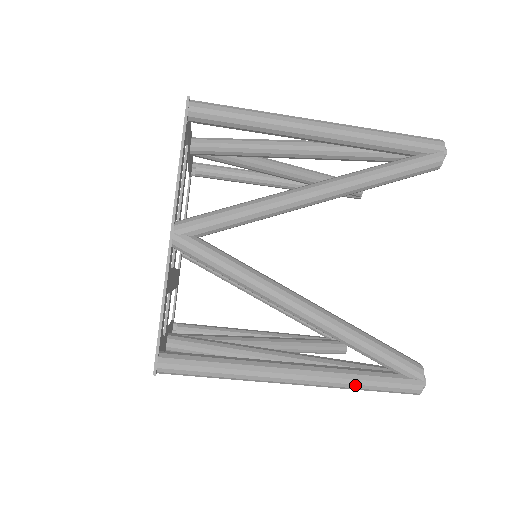
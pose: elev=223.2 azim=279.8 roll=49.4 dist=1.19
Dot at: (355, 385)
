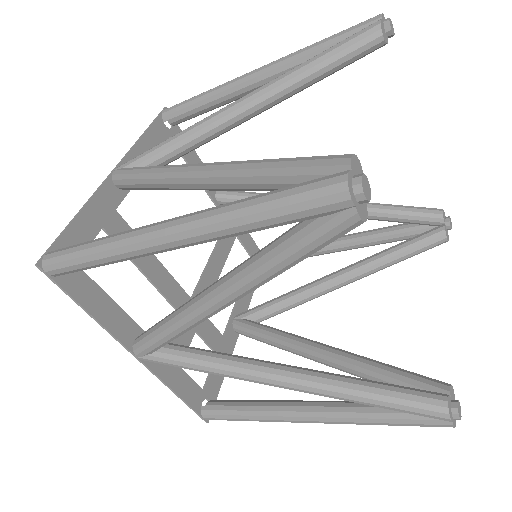
Dot at: occluded
